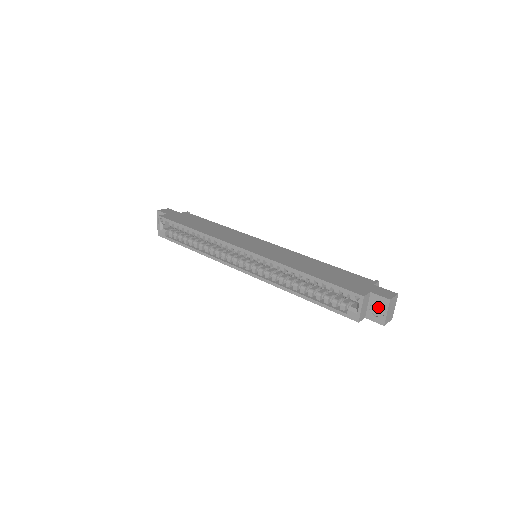
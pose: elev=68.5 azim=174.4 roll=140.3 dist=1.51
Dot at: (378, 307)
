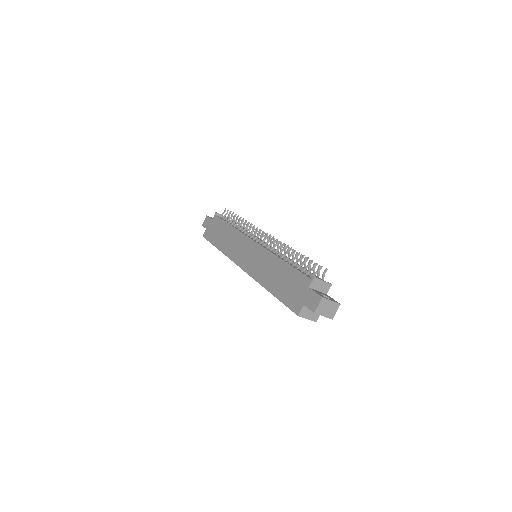
Dot at: occluded
